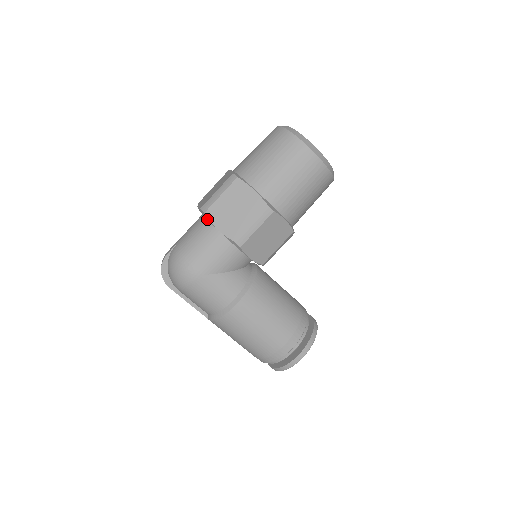
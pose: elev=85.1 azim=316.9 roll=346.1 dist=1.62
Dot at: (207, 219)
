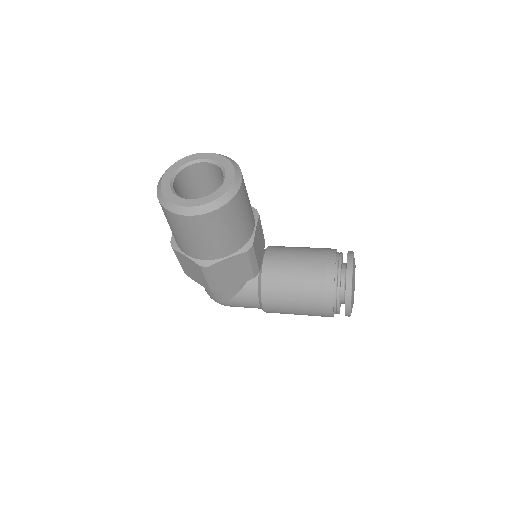
Dot at: occluded
